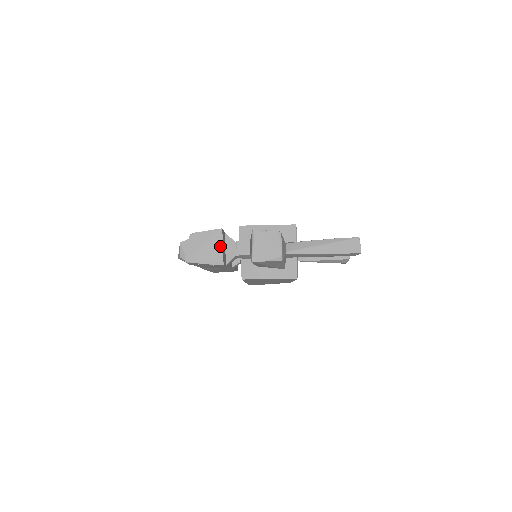
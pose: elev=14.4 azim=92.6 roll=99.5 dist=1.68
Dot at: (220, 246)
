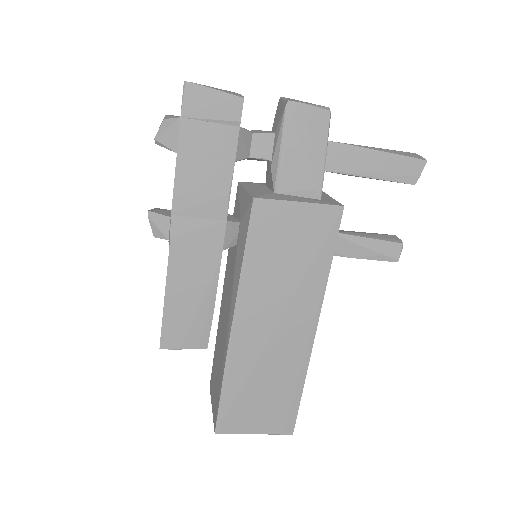
Dot at: (236, 93)
